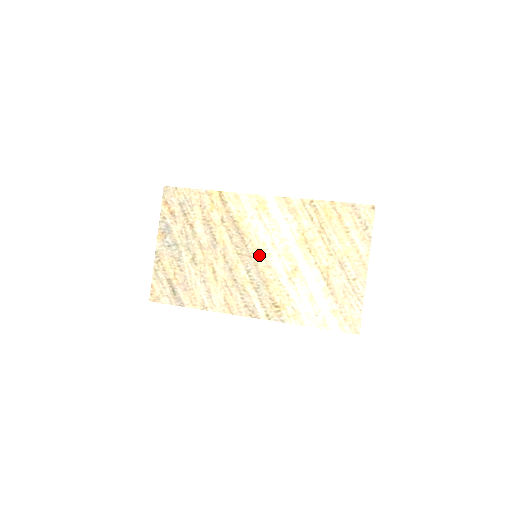
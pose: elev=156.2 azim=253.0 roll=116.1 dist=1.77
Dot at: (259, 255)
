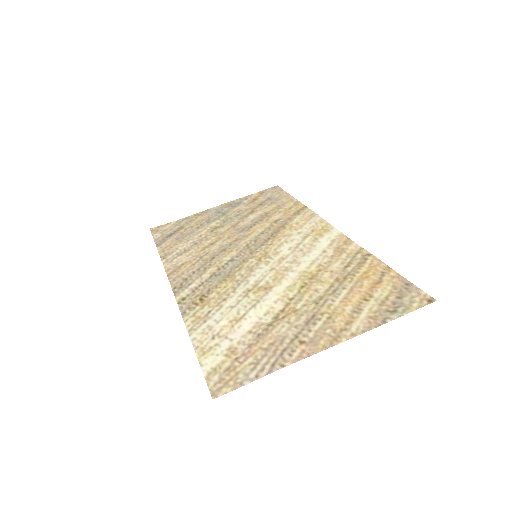
Dot at: (259, 257)
